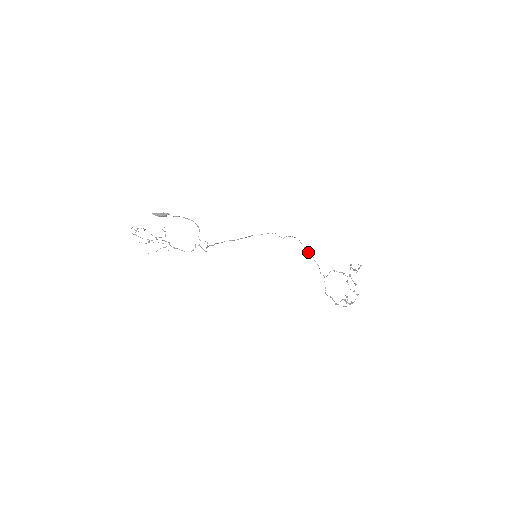
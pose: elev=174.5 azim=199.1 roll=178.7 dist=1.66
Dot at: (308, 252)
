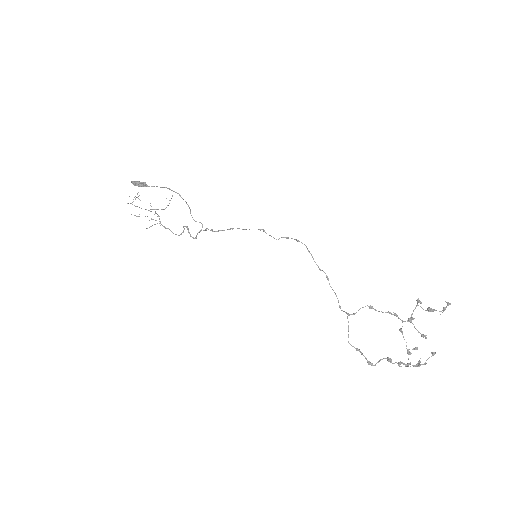
Dot at: (319, 268)
